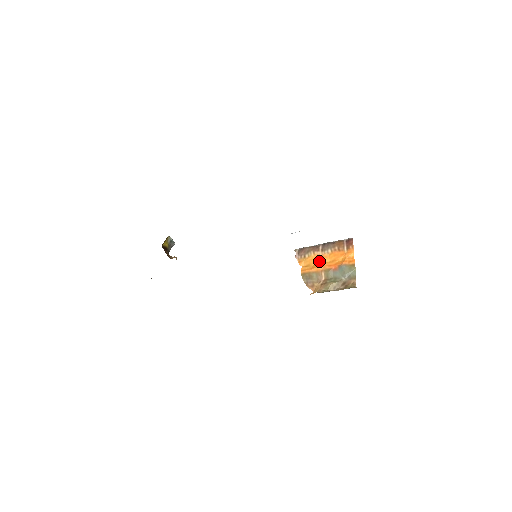
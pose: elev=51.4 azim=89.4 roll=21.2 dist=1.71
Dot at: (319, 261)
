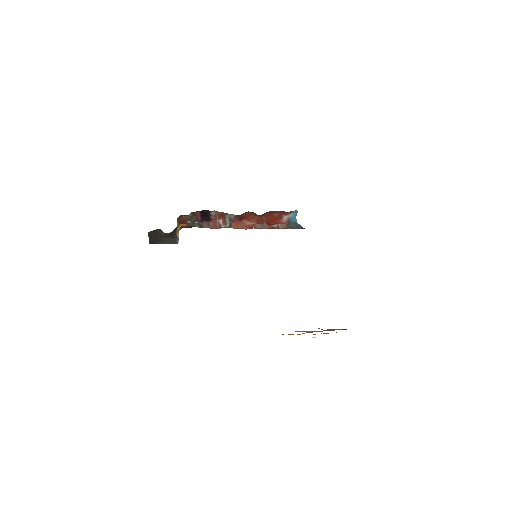
Dot at: occluded
